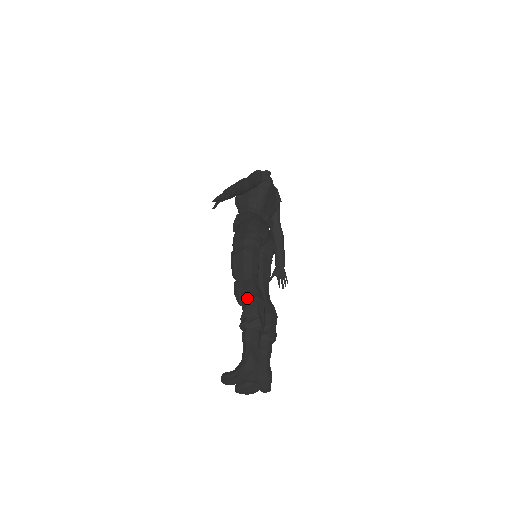
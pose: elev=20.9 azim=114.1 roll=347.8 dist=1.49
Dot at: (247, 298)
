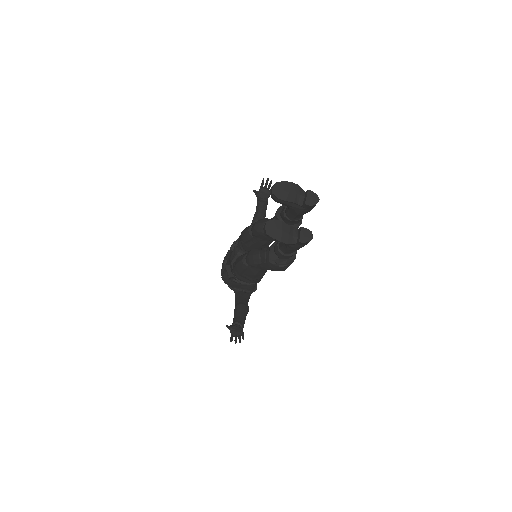
Dot at: occluded
